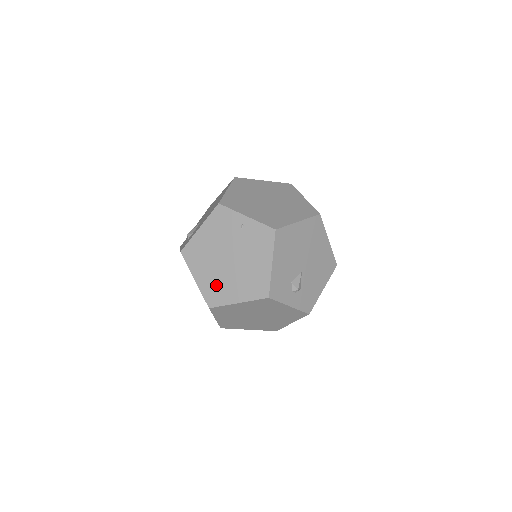
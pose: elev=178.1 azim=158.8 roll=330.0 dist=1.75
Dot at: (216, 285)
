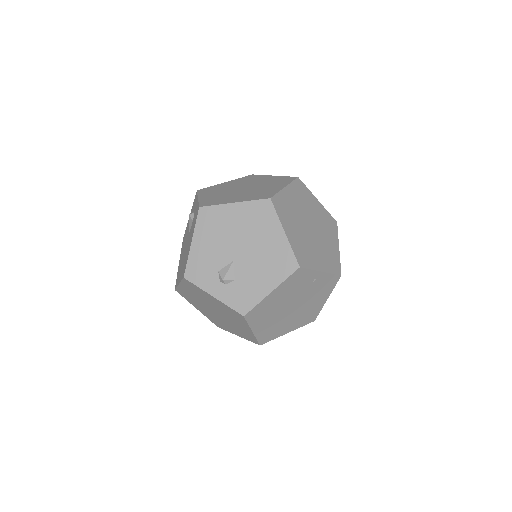
Dot at: (273, 328)
